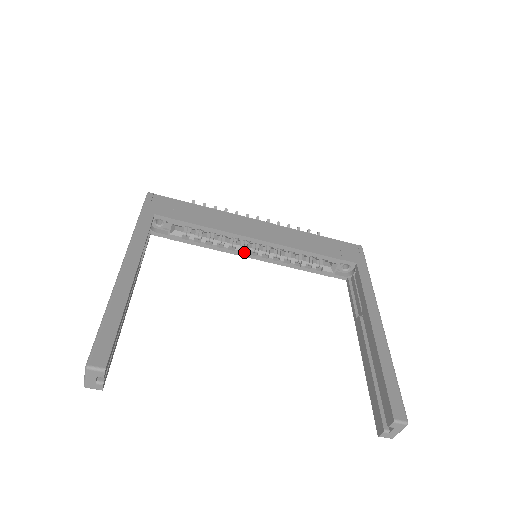
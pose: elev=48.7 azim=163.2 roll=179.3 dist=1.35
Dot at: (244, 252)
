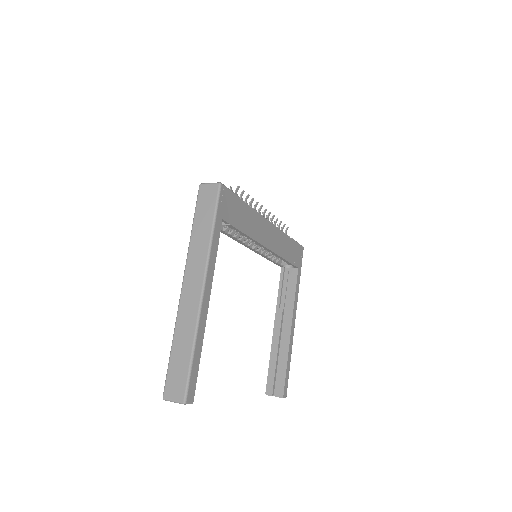
Dot at: (247, 244)
